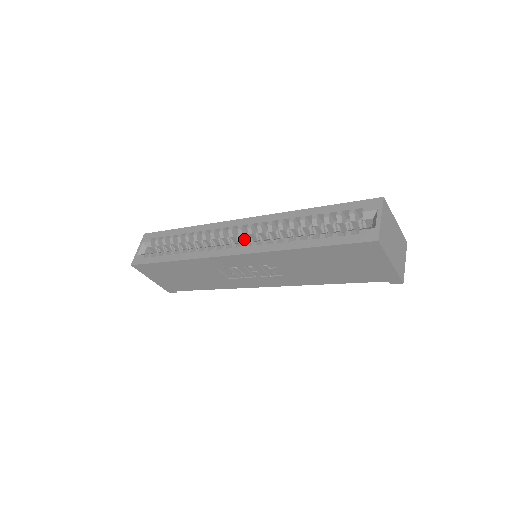
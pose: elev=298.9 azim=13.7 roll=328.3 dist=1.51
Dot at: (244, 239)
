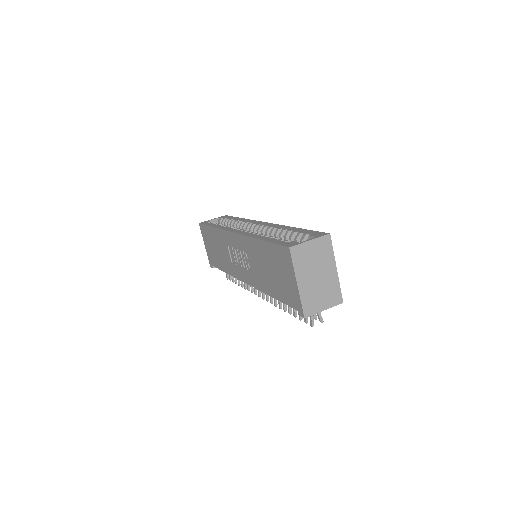
Dot at: occluded
